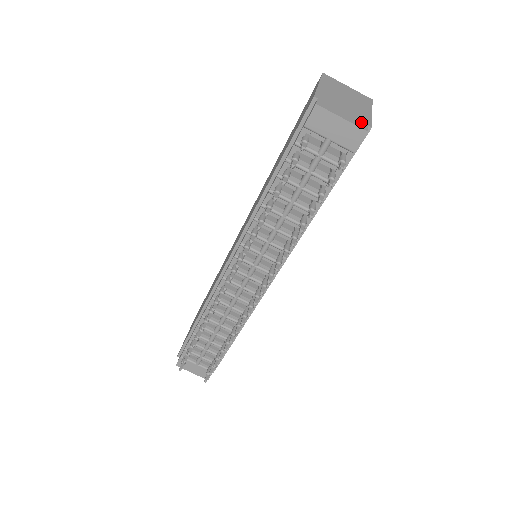
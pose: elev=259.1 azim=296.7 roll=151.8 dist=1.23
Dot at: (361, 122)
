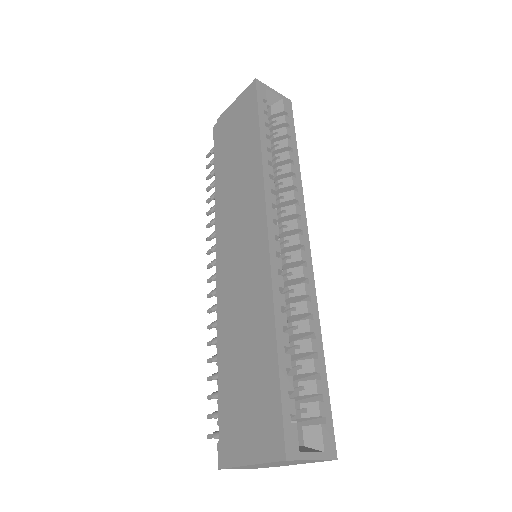
Dot at: occluded
